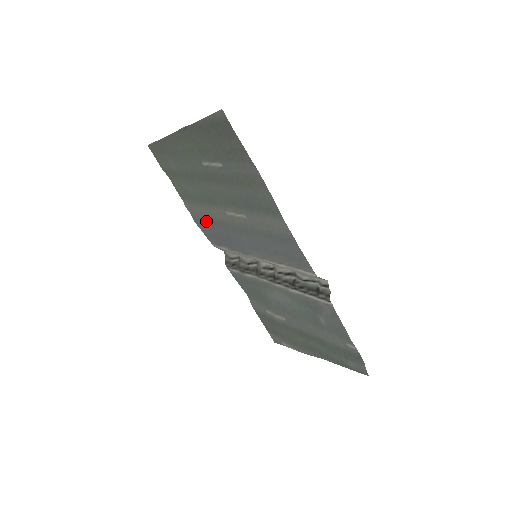
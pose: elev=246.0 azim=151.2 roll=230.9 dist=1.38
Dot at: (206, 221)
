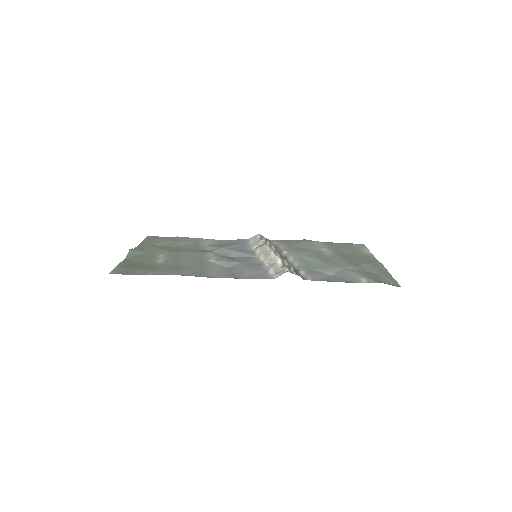
Dot at: occluded
